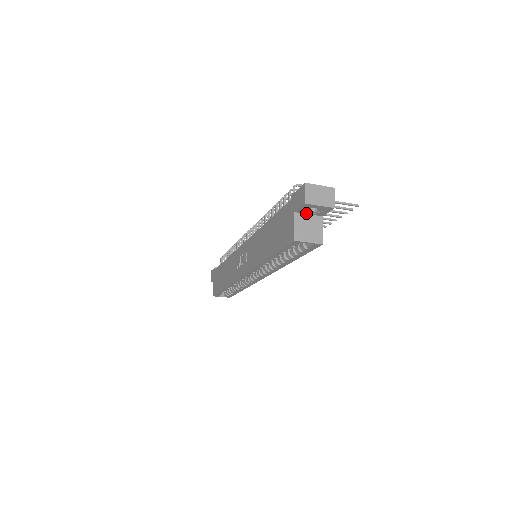
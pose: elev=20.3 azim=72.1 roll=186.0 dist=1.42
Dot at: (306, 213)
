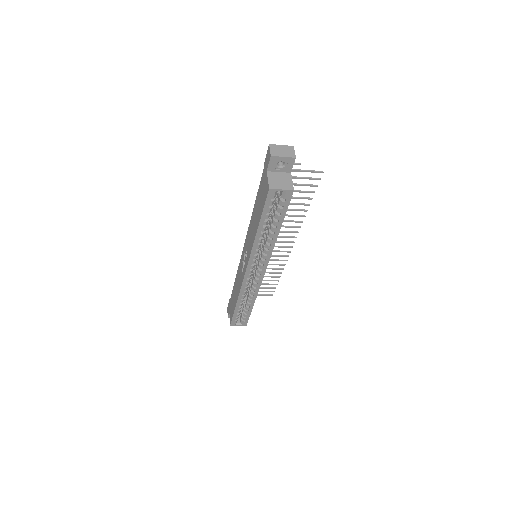
Dot at: (276, 171)
